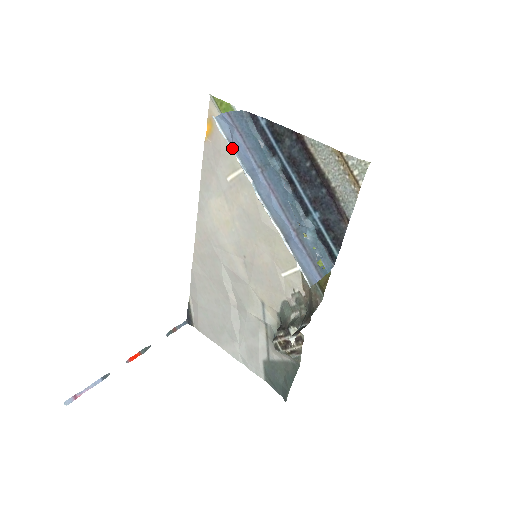
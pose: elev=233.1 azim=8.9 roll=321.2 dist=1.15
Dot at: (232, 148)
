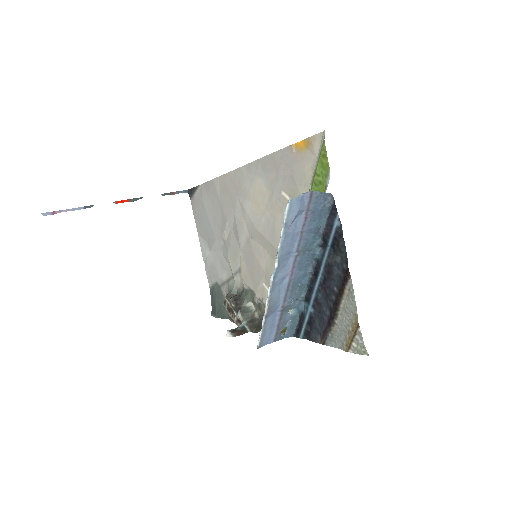
Dot at: (283, 233)
